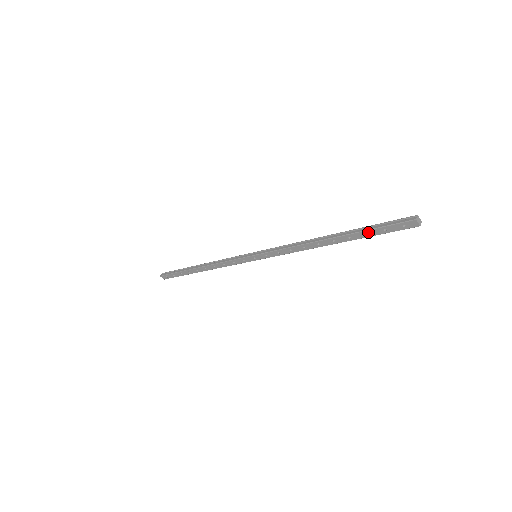
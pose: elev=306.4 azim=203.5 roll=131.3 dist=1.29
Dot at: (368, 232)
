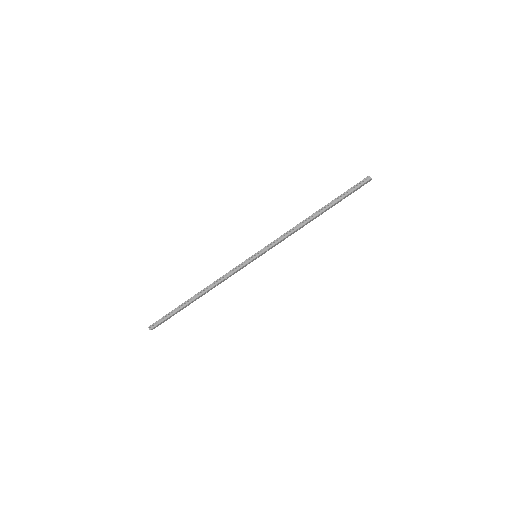
Dot at: (343, 198)
